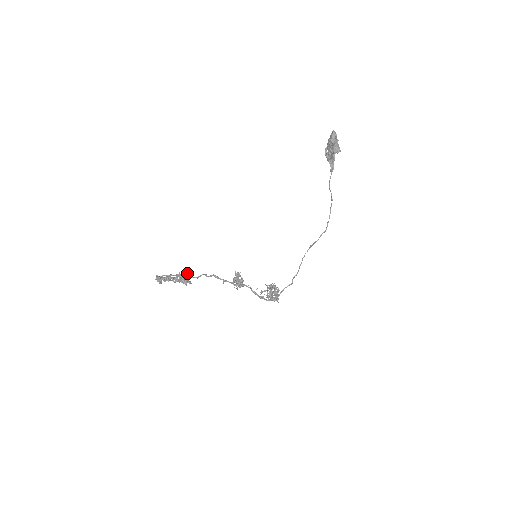
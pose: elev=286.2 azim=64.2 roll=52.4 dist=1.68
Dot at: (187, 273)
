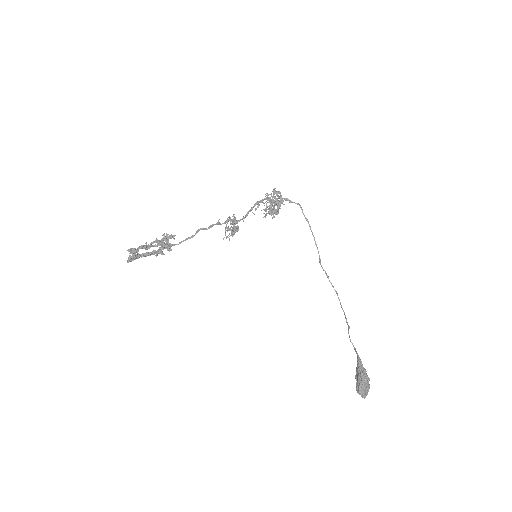
Dot at: (169, 250)
